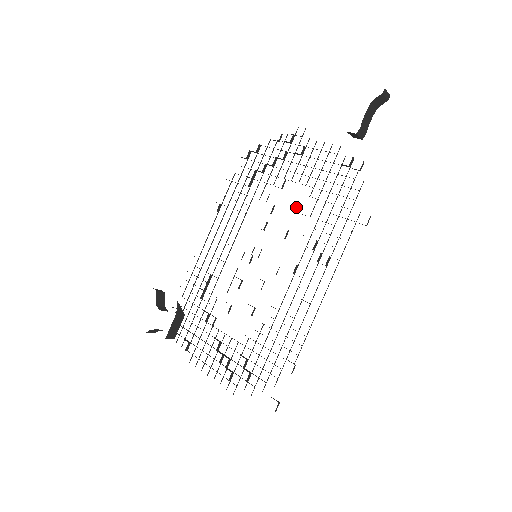
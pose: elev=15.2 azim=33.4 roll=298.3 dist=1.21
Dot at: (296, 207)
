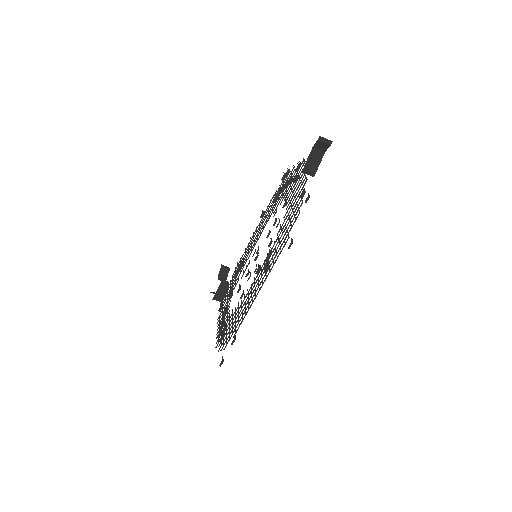
Dot at: (278, 224)
